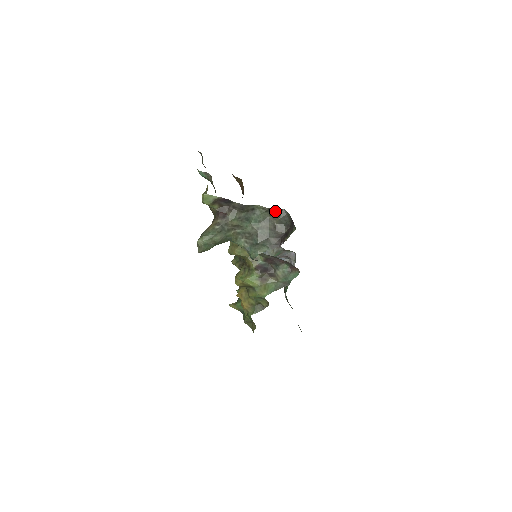
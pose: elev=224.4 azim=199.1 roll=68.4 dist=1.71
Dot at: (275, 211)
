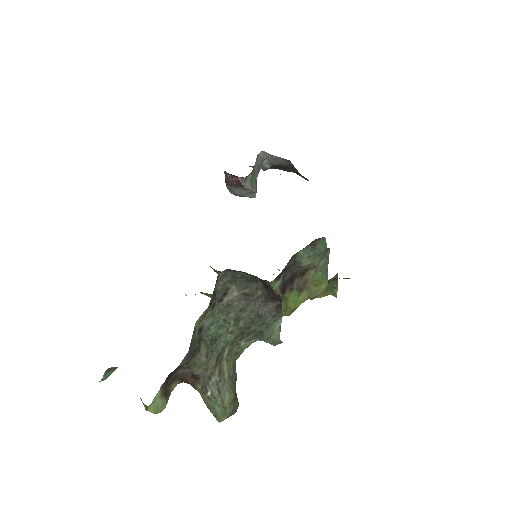
Dot at: (217, 290)
